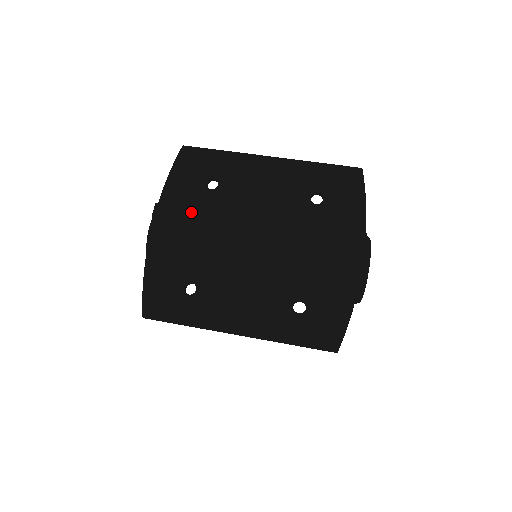
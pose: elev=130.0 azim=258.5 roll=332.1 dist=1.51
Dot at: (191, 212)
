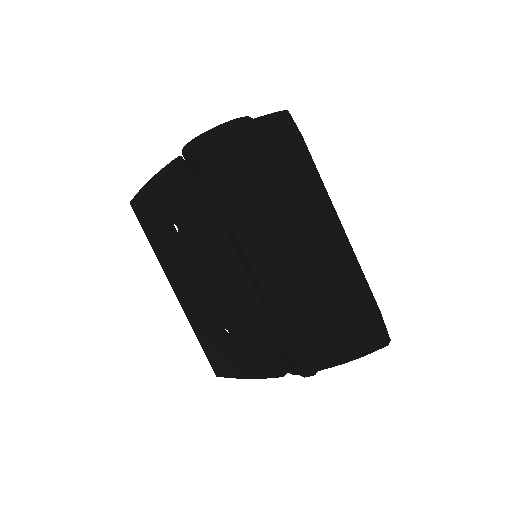
Dot at: (221, 186)
